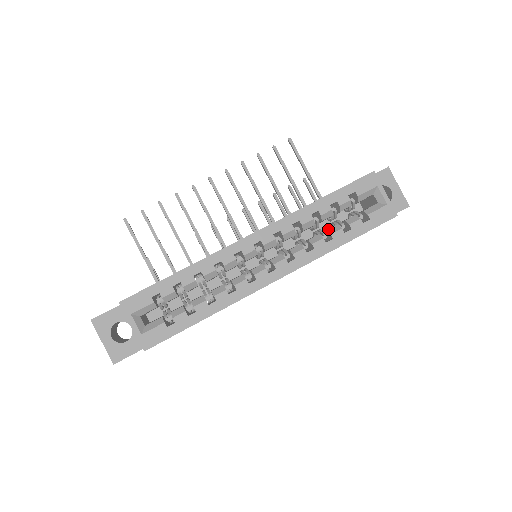
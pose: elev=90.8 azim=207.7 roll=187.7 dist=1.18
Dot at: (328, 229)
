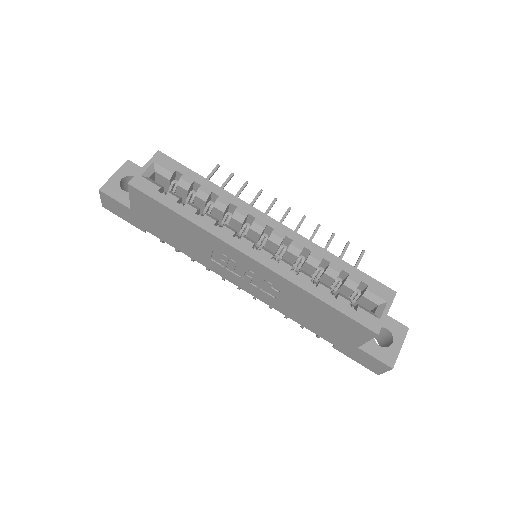
Dot at: occluded
